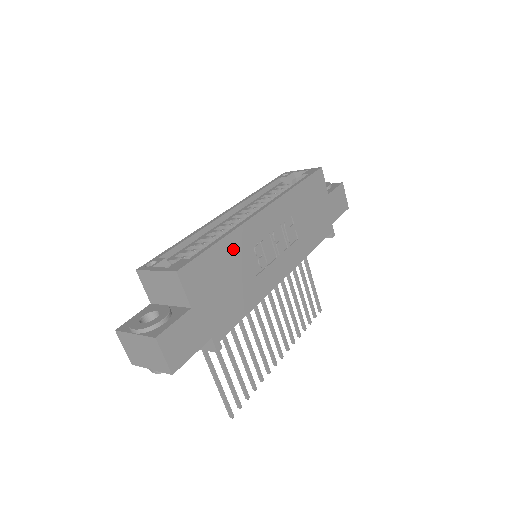
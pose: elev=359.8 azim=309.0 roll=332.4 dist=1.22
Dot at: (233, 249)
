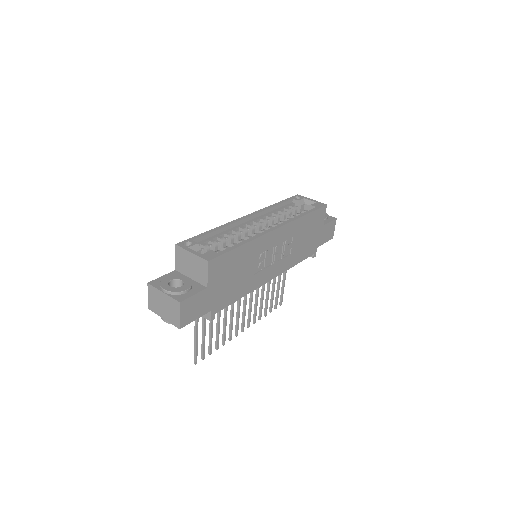
Dot at: (247, 253)
